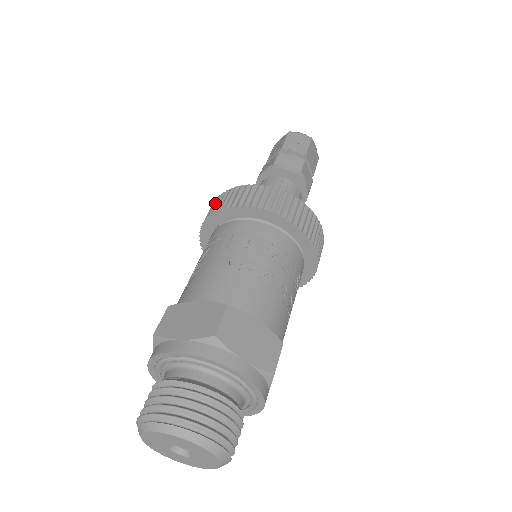
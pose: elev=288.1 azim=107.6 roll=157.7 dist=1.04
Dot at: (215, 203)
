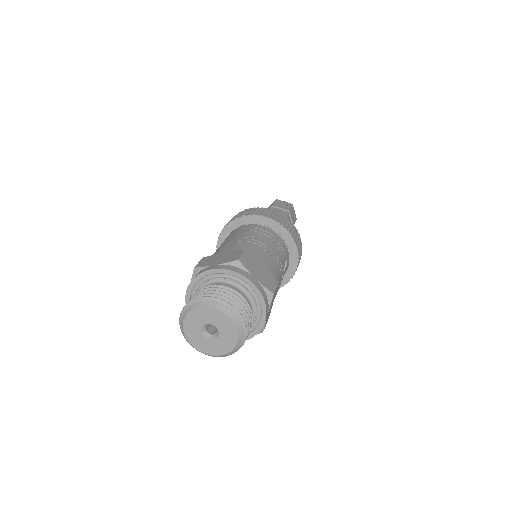
Dot at: (270, 212)
